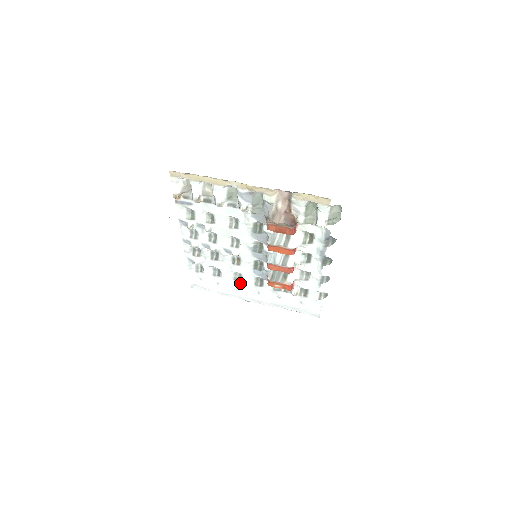
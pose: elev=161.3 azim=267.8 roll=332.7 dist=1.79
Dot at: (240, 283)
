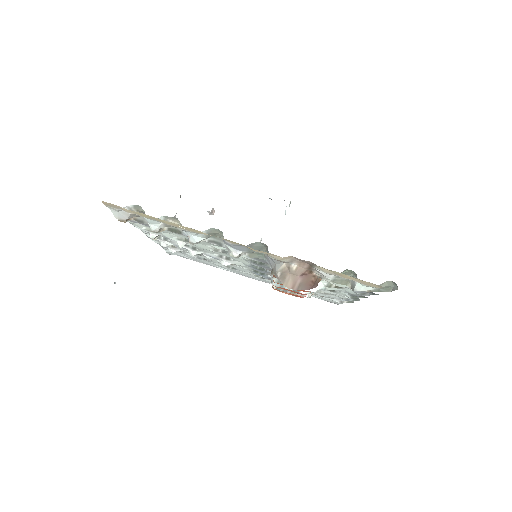
Dot at: (235, 270)
